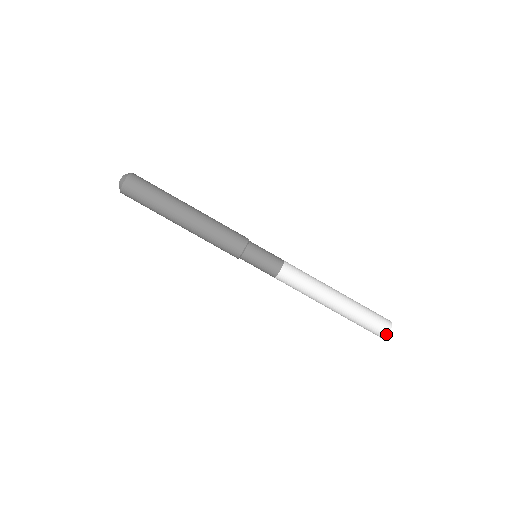
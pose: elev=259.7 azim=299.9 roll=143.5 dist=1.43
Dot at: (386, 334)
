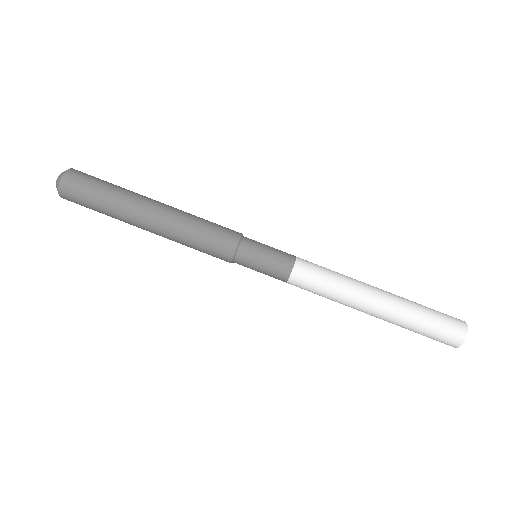
Dot at: (457, 346)
